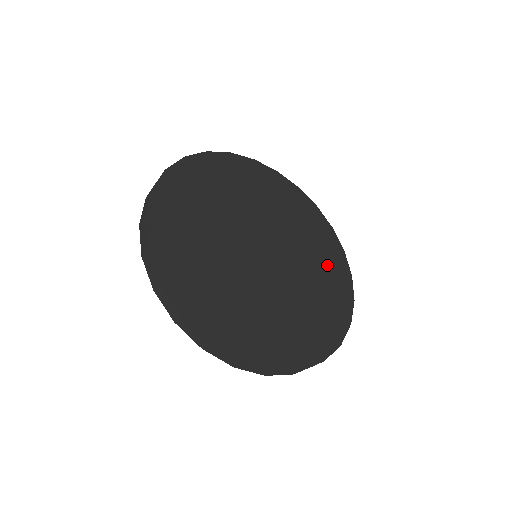
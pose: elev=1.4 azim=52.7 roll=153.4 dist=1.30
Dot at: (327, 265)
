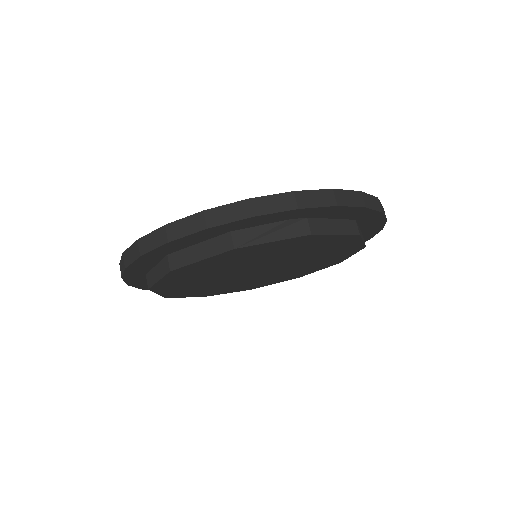
Dot at: occluded
